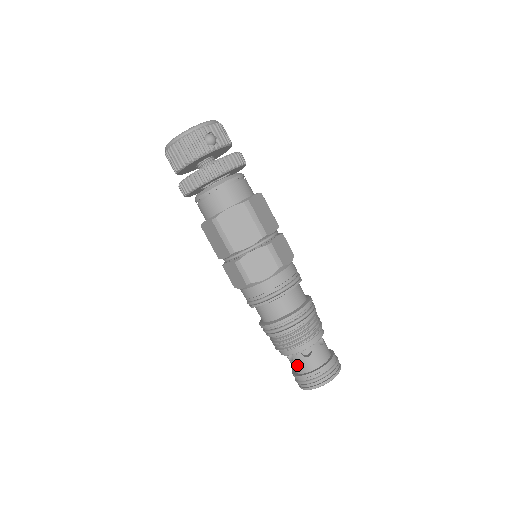
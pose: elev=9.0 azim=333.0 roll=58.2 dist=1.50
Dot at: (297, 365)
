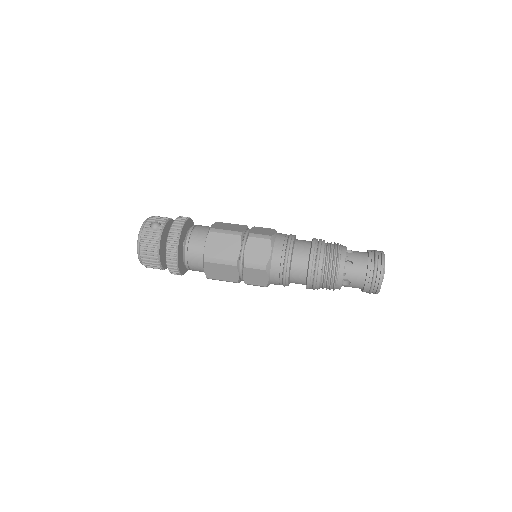
Dot at: (355, 280)
